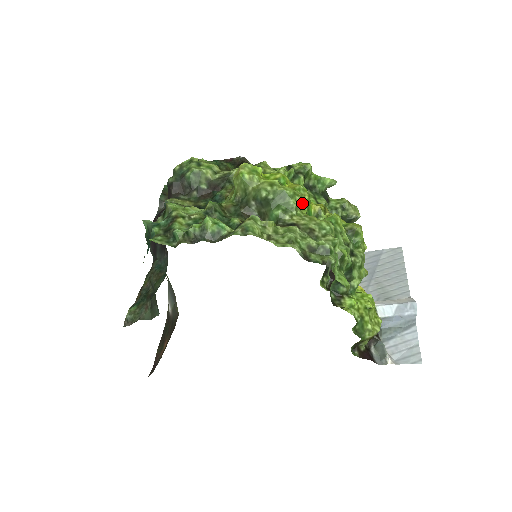
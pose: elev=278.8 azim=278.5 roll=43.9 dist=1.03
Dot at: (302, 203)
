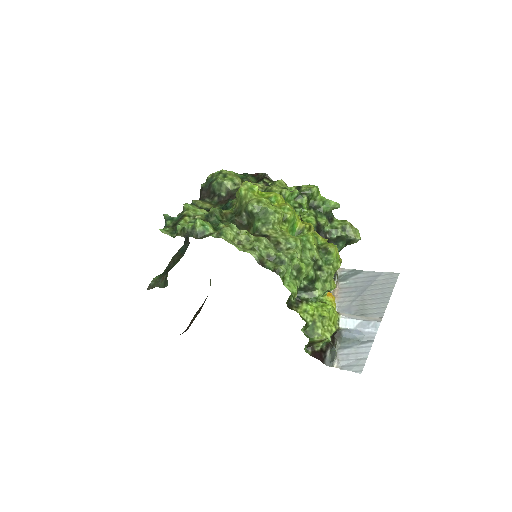
Dot at: (283, 220)
